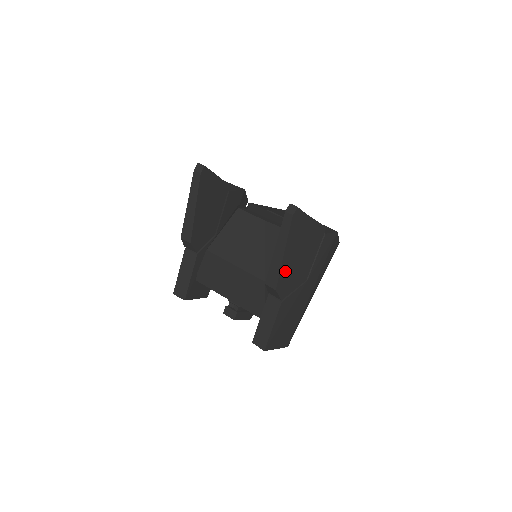
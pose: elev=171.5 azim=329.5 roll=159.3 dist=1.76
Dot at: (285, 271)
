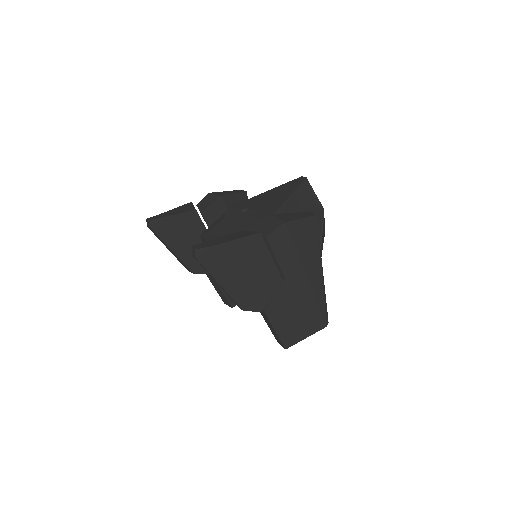
Dot at: (239, 293)
